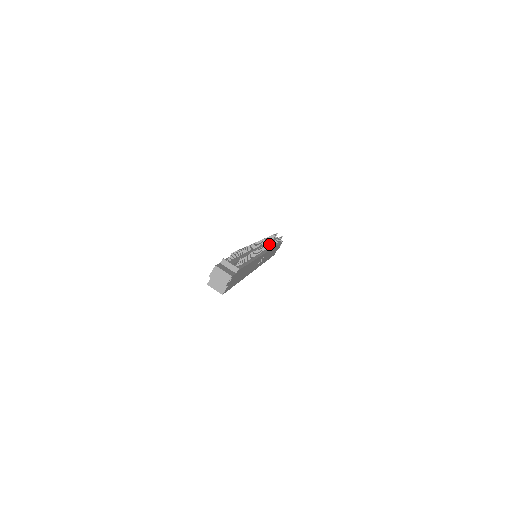
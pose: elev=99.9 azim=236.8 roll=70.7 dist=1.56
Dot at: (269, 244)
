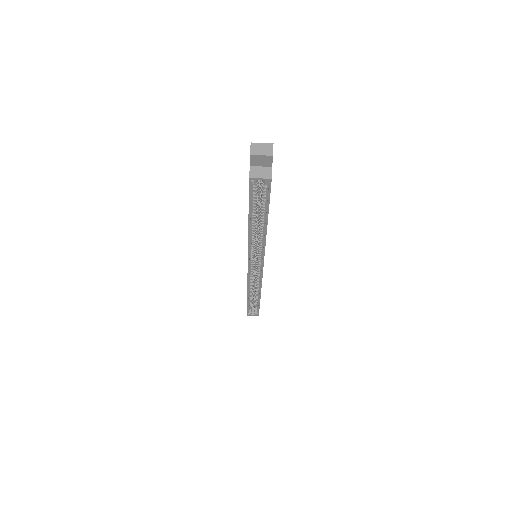
Dot at: occluded
